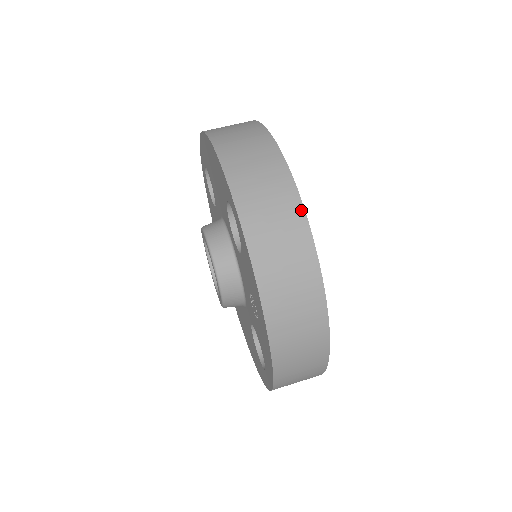
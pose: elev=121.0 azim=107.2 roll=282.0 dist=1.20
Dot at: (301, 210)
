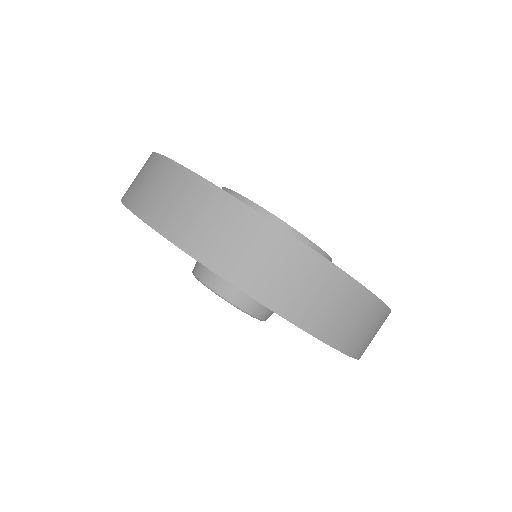
Dot at: (387, 311)
